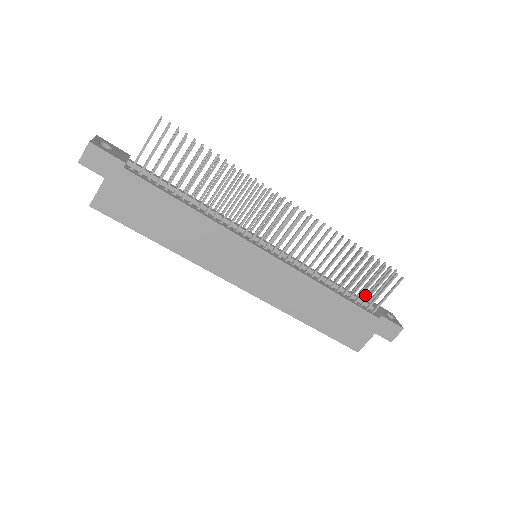
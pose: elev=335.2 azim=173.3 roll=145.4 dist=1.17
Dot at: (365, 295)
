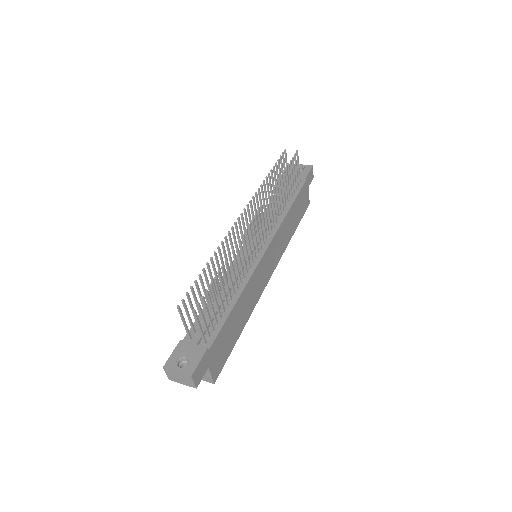
Dot at: occluded
